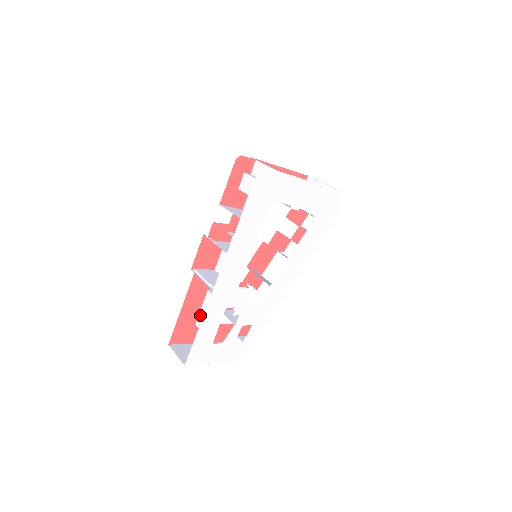
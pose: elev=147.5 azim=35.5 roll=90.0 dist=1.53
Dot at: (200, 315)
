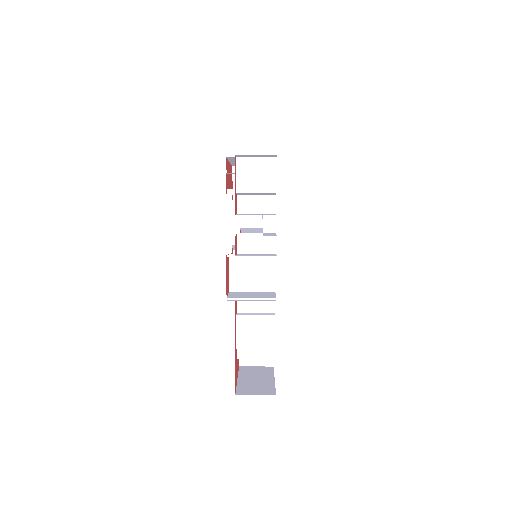
Dot at: (239, 345)
